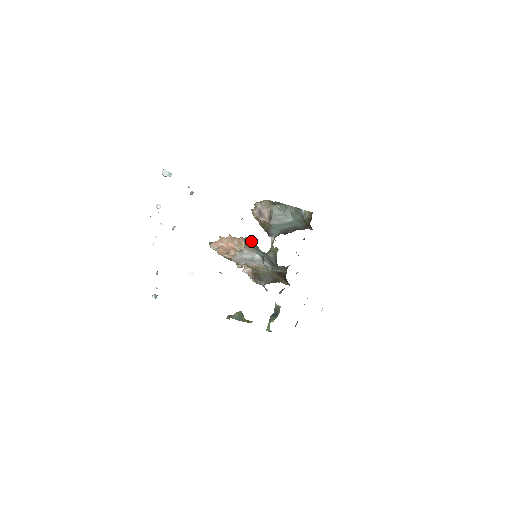
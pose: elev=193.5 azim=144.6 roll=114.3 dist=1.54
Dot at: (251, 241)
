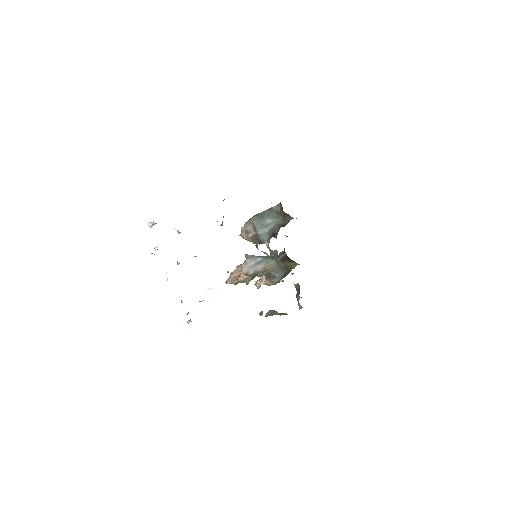
Dot at: occluded
